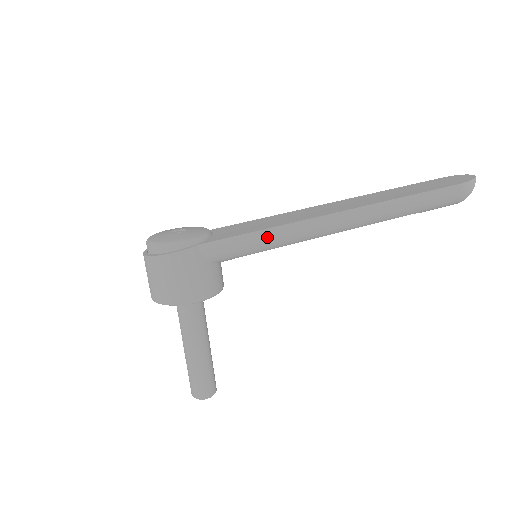
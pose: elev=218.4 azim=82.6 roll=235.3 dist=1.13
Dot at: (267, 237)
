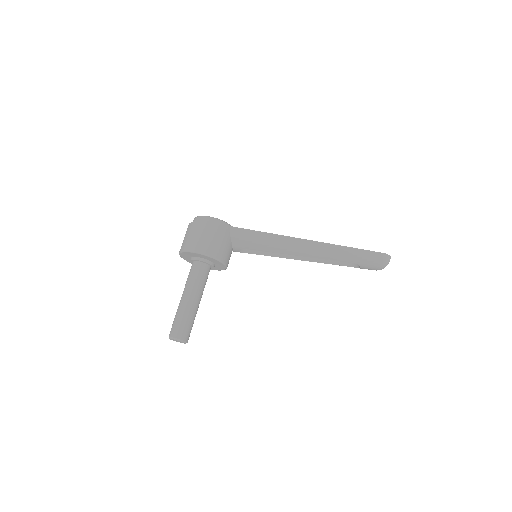
Dot at: (272, 239)
